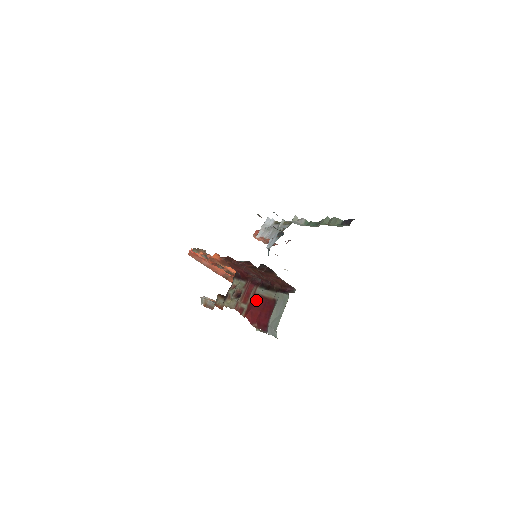
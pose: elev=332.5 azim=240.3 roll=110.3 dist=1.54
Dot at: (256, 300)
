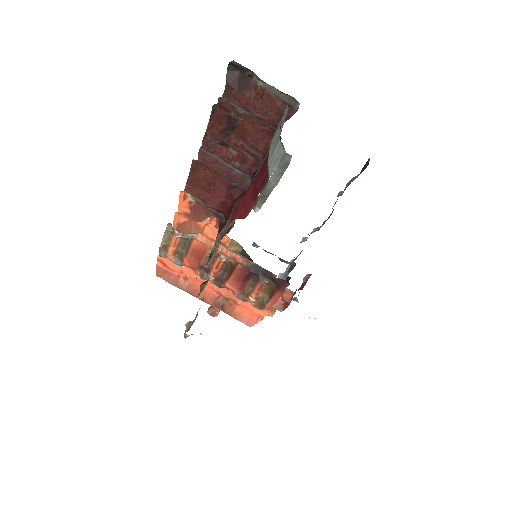
Dot at: occluded
